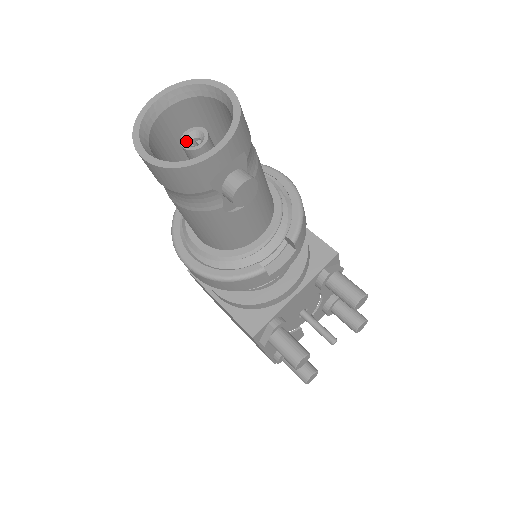
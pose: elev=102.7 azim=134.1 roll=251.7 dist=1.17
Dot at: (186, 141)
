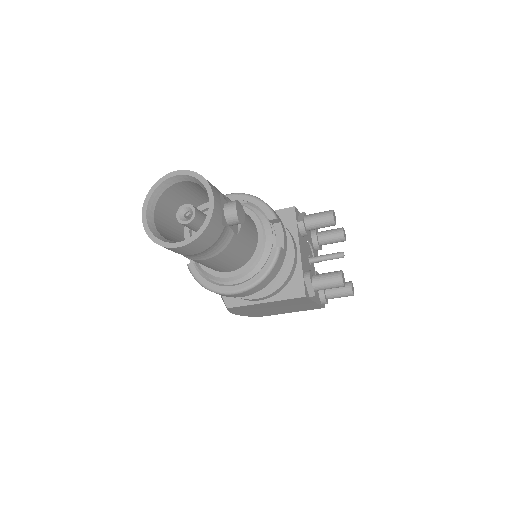
Dot at: (183, 220)
